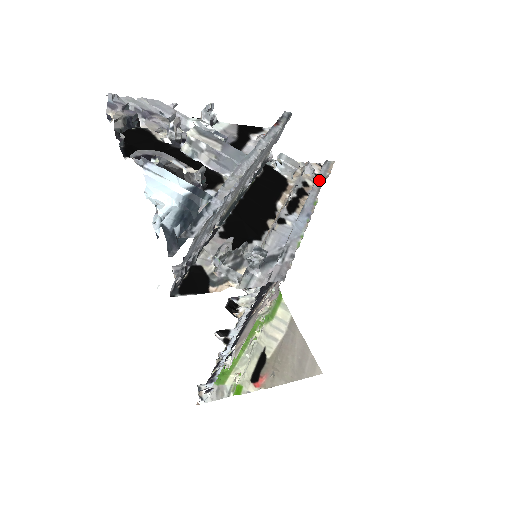
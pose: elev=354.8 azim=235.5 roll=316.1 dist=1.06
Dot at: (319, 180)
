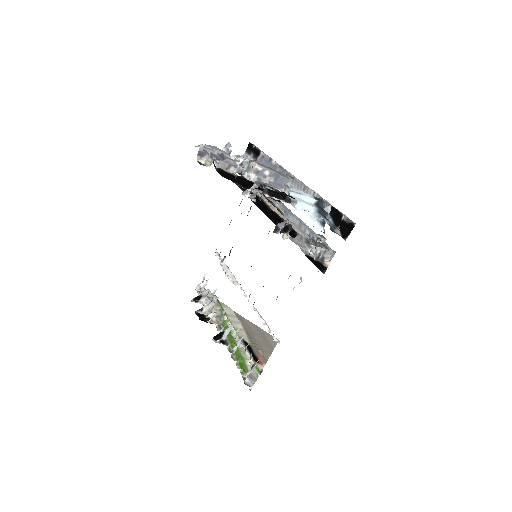
Dot at: occluded
